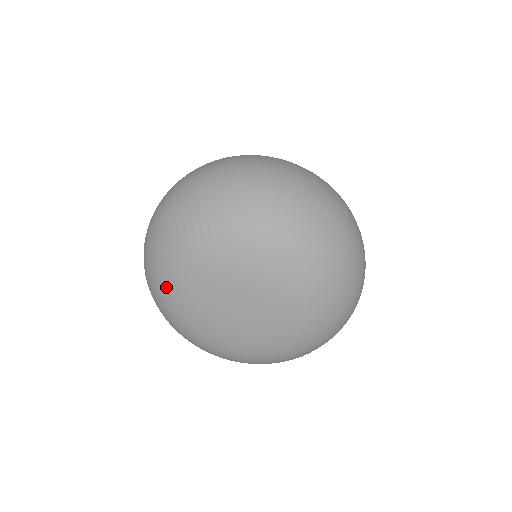
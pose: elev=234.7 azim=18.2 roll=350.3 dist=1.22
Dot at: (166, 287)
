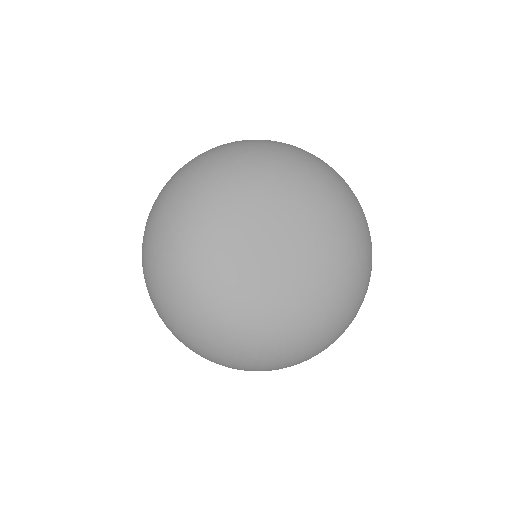
Dot at: (191, 274)
